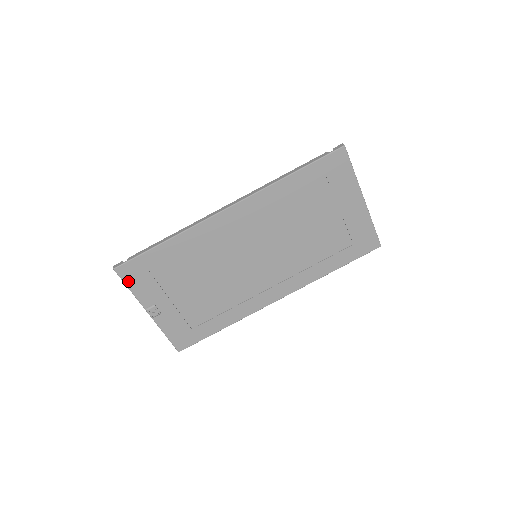
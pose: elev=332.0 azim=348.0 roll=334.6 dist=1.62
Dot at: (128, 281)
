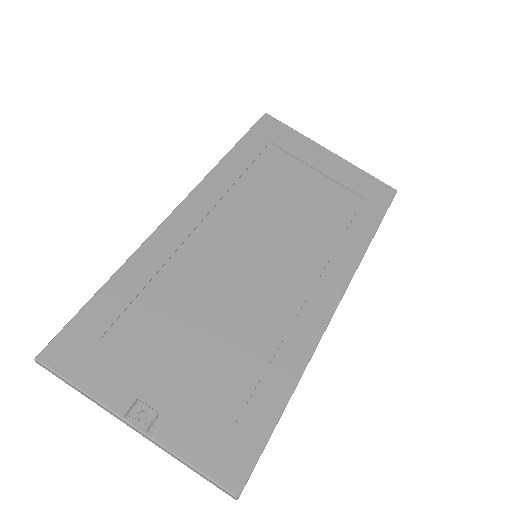
Dot at: (70, 372)
